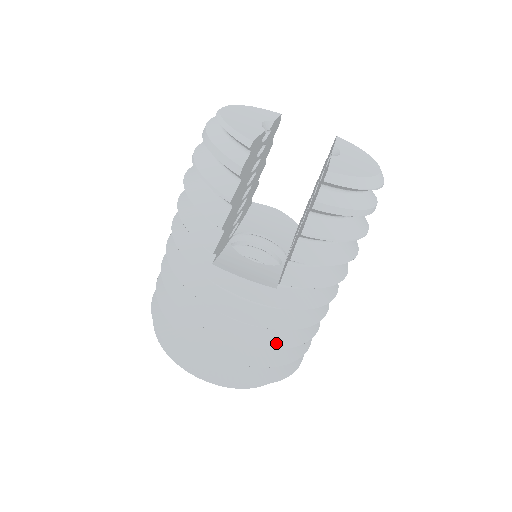
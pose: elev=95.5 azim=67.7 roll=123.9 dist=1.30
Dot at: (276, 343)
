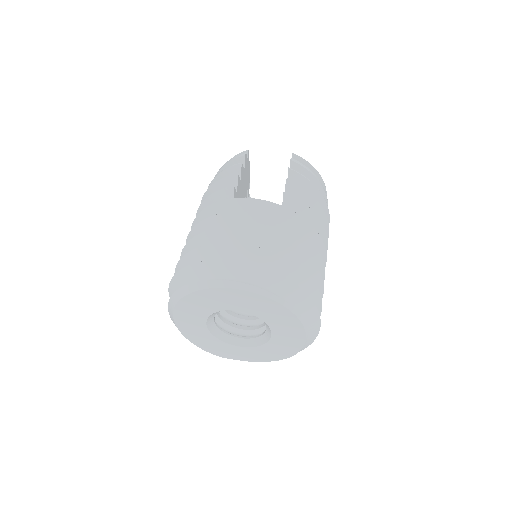
Dot at: (292, 246)
